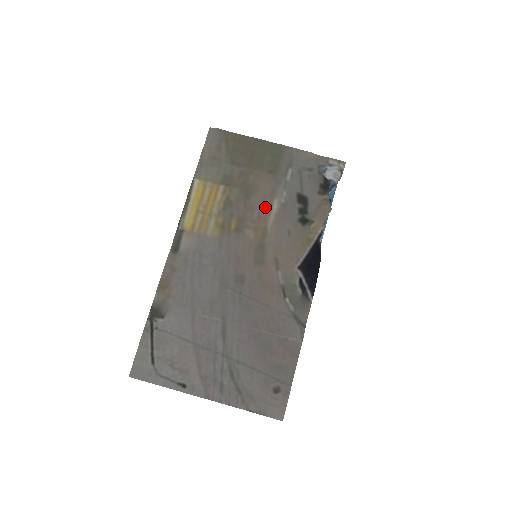
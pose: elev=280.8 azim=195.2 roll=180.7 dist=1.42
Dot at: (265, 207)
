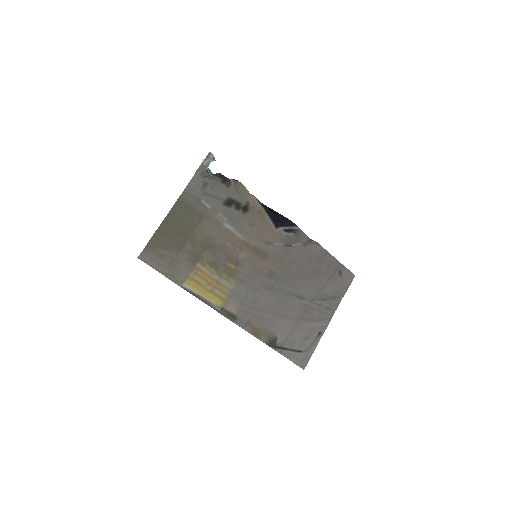
Dot at: (227, 235)
